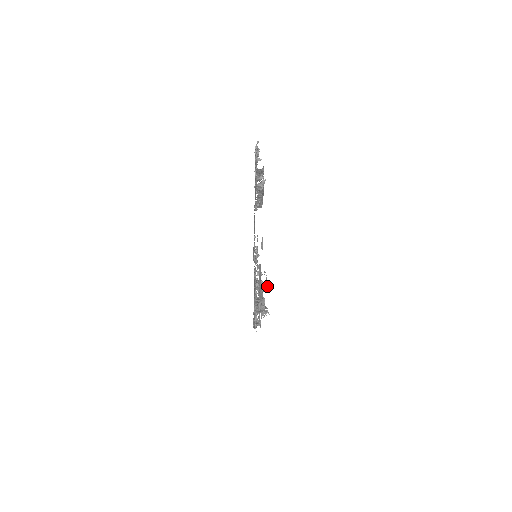
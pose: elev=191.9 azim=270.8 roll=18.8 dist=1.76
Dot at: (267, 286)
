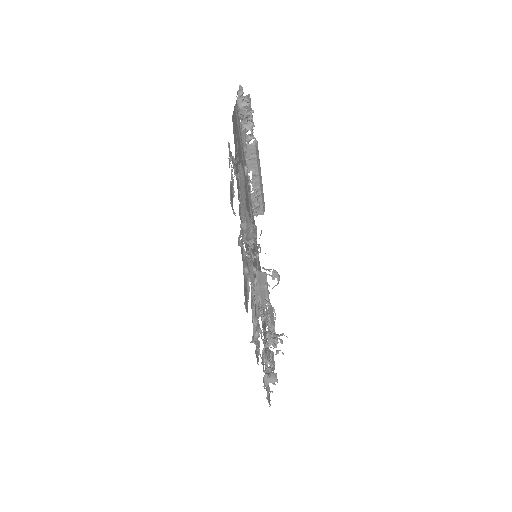
Dot at: occluded
